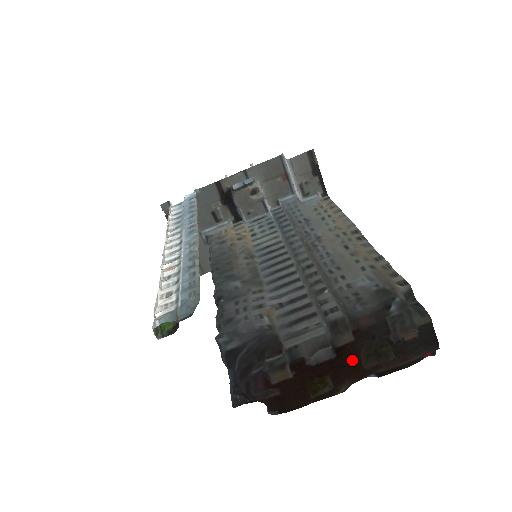
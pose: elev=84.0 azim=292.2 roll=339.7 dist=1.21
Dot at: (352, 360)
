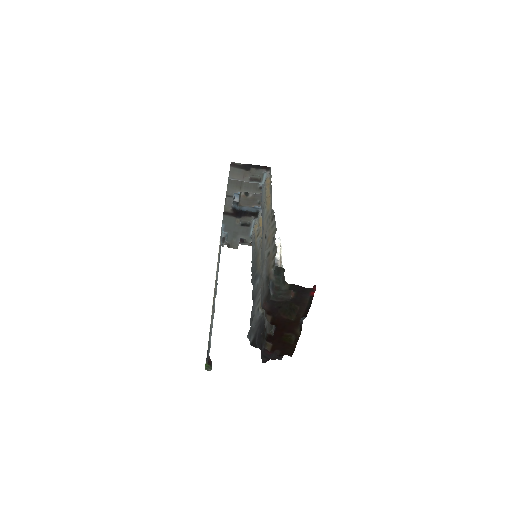
Dot at: (283, 322)
